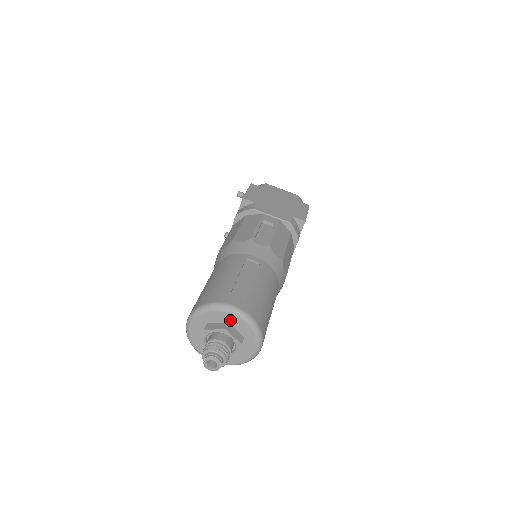
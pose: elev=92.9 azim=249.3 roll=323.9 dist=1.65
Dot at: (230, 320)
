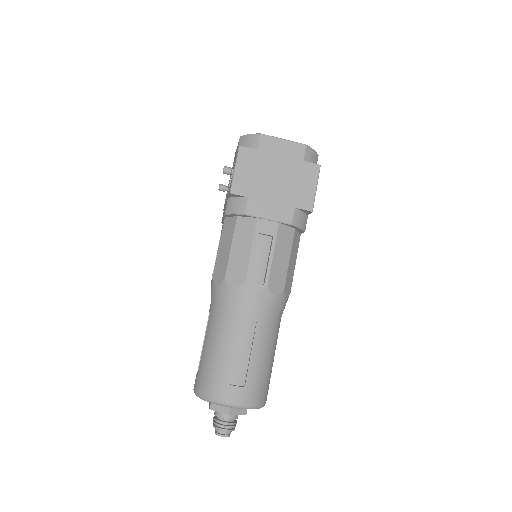
Dot at: occluded
